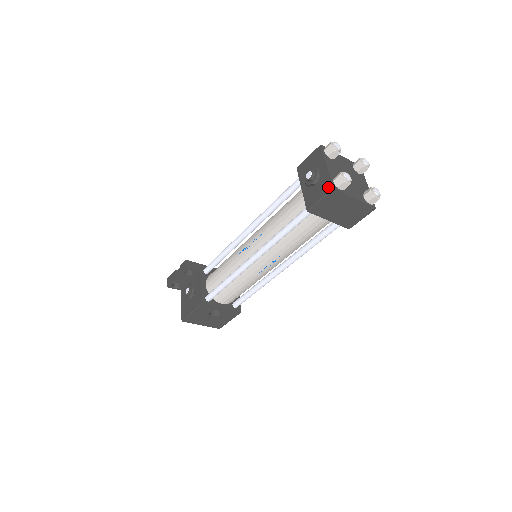
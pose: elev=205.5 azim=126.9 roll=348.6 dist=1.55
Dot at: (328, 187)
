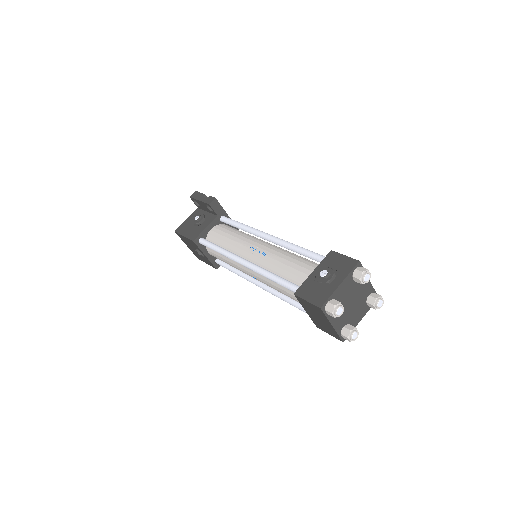
Dot at: (320, 301)
